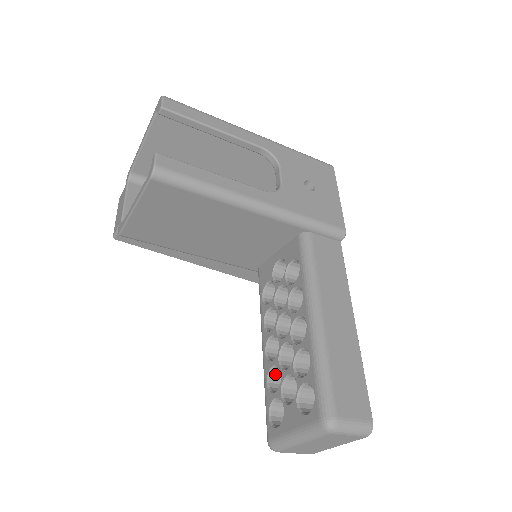
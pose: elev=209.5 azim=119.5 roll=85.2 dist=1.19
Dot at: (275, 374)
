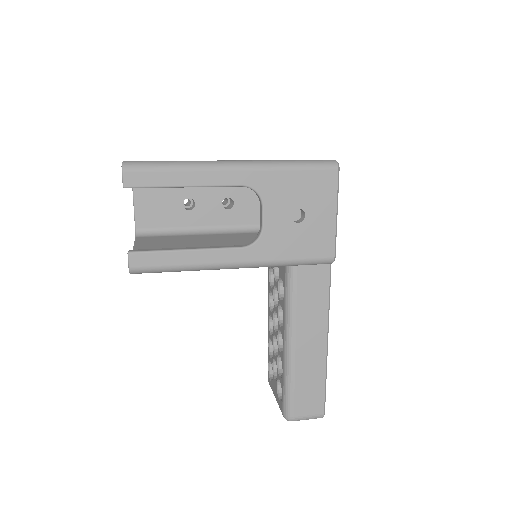
Dot at: occluded
